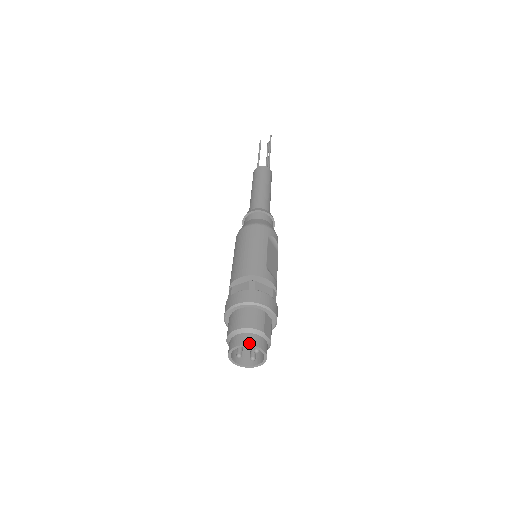
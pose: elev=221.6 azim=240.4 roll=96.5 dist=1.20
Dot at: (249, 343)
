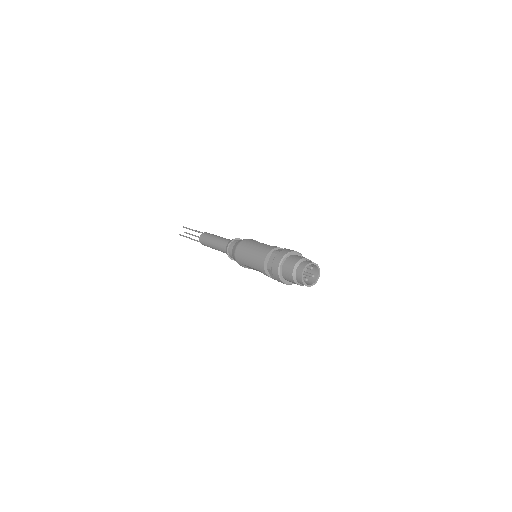
Dot at: (306, 264)
